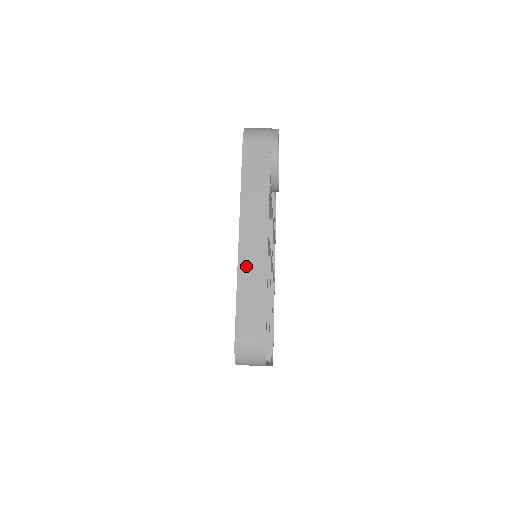
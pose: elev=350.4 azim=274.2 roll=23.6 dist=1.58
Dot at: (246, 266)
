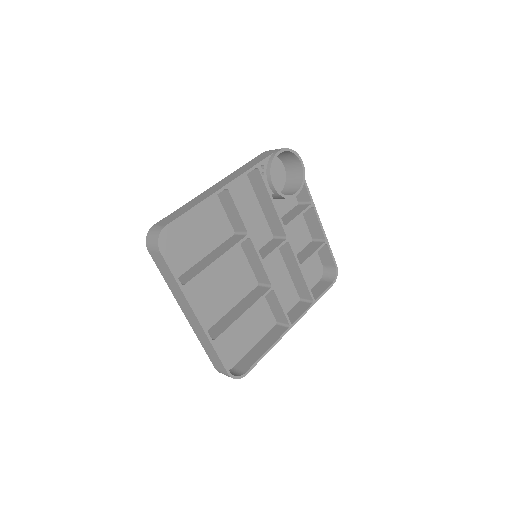
Dot at: (200, 196)
